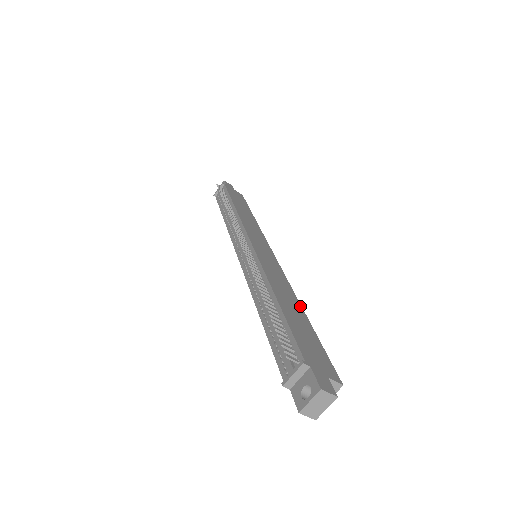
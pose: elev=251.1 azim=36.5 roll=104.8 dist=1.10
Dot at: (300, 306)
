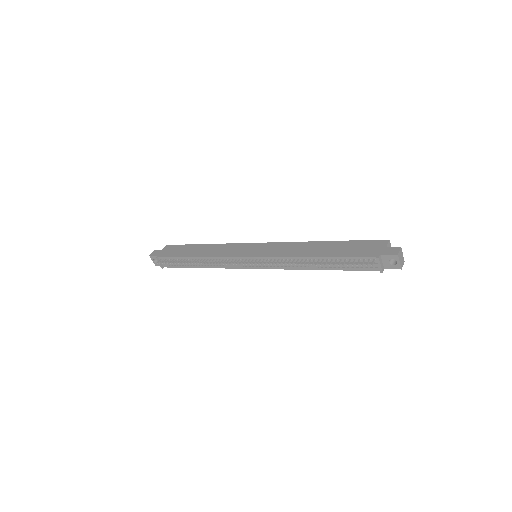
Dot at: (318, 242)
